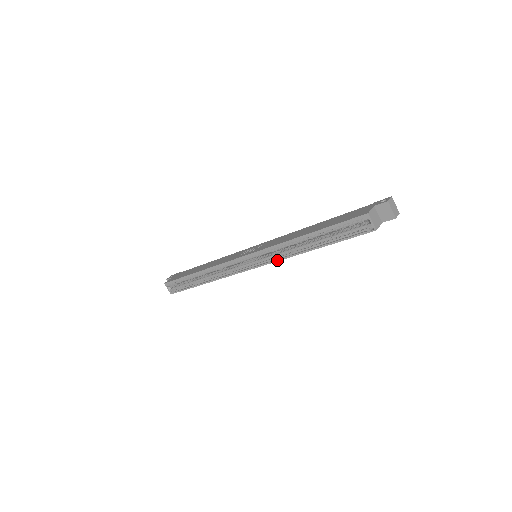
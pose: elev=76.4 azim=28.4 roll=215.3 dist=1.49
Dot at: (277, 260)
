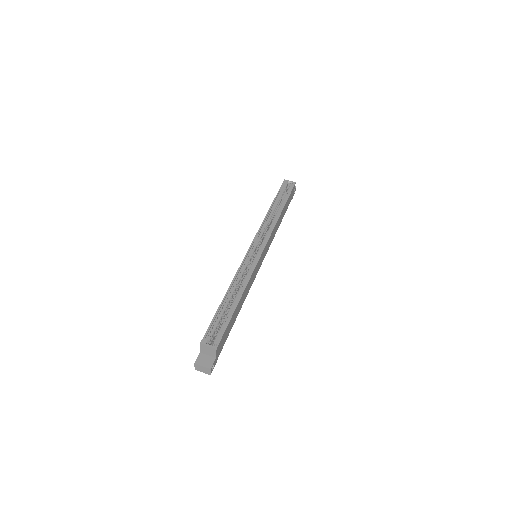
Dot at: (271, 231)
